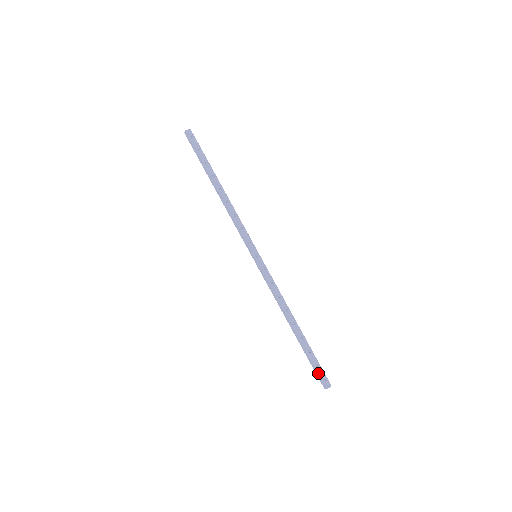
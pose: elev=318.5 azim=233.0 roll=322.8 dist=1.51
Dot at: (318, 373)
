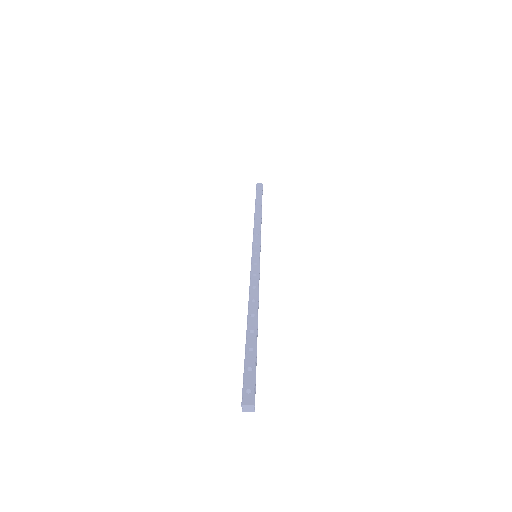
Dot at: (243, 378)
